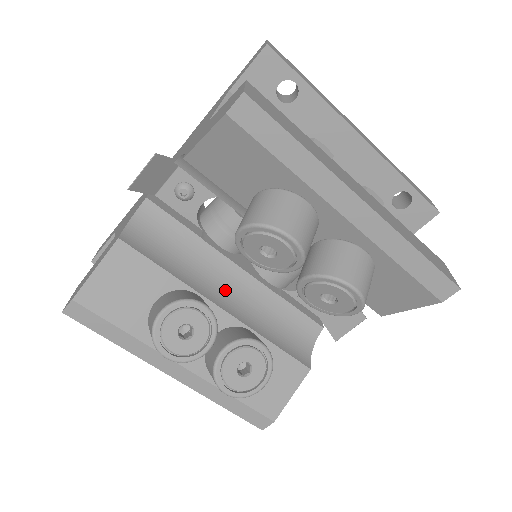
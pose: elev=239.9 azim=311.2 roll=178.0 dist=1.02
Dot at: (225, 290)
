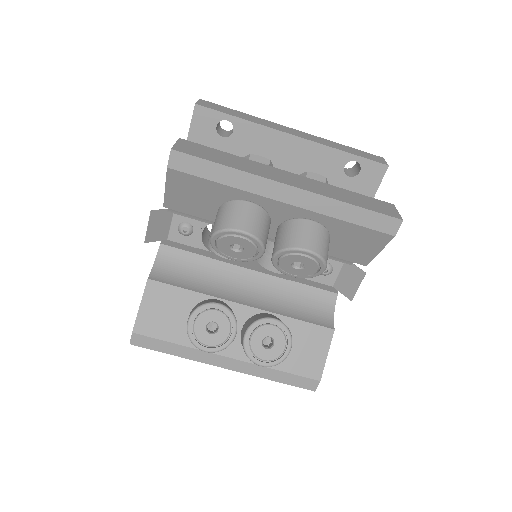
Dot at: (242, 290)
